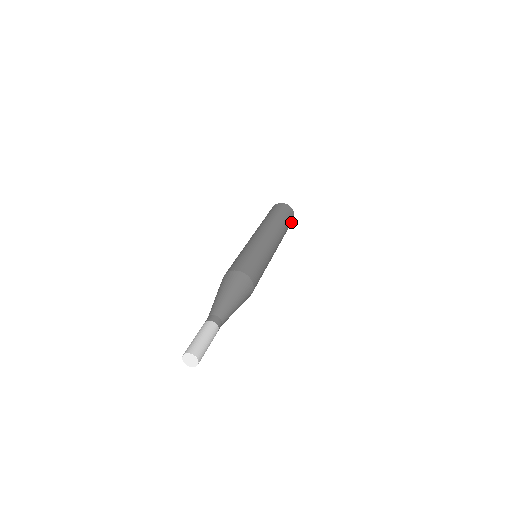
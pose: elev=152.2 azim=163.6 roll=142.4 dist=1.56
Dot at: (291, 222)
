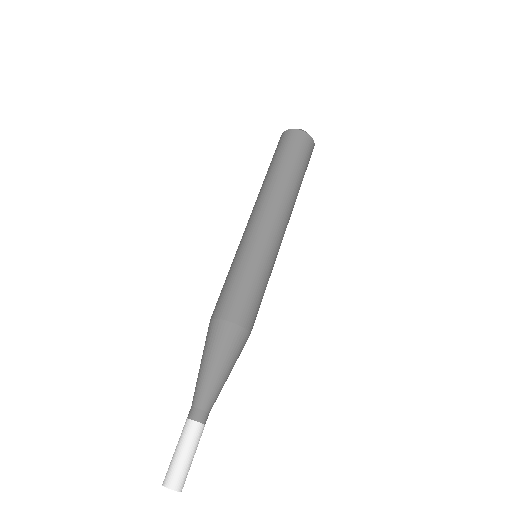
Dot at: (306, 148)
